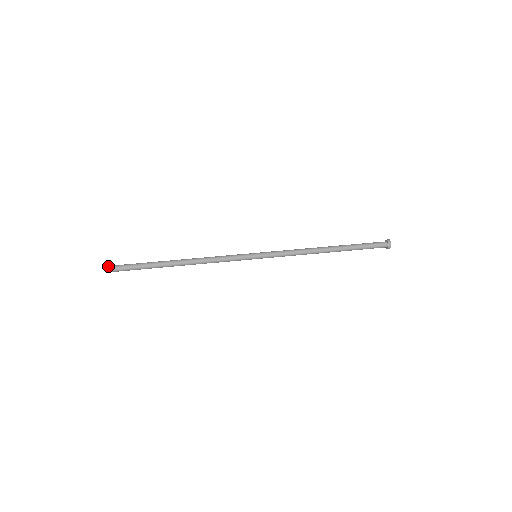
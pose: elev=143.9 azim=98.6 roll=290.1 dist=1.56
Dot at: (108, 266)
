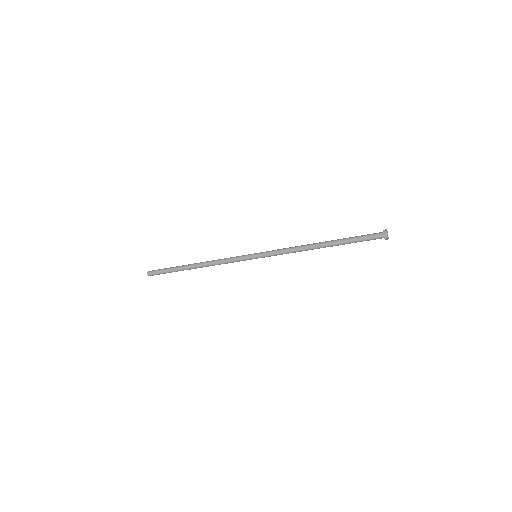
Dot at: occluded
